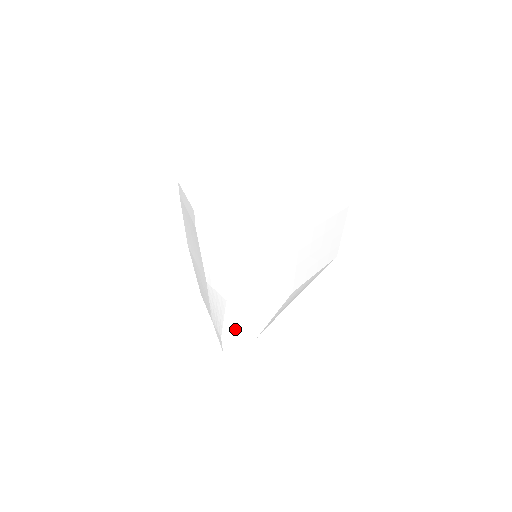
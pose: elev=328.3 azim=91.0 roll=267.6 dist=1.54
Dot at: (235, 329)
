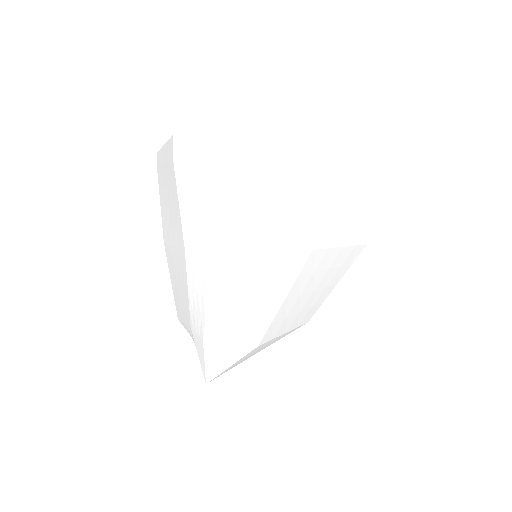
Dot at: (225, 321)
